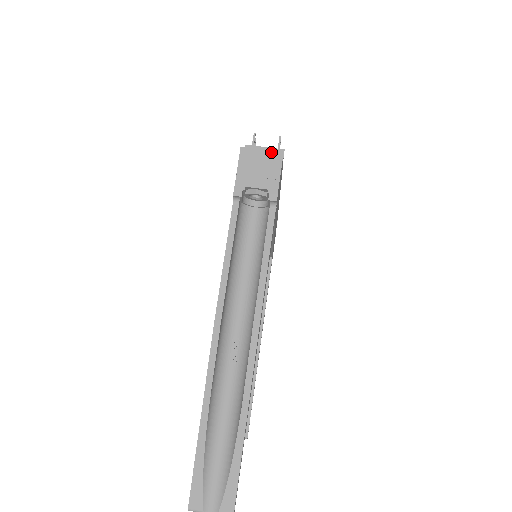
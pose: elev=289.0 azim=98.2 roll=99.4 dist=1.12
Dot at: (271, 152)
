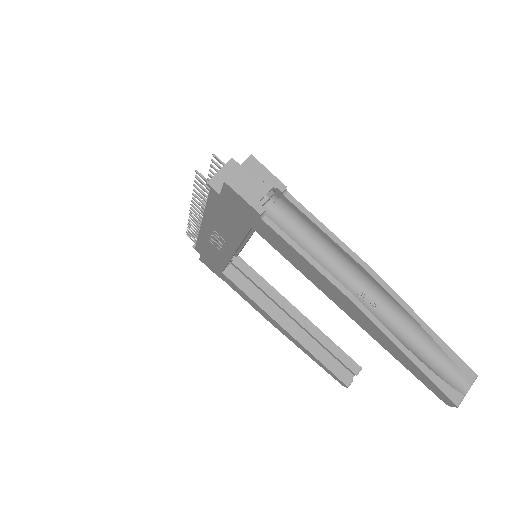
Dot at: (245, 163)
